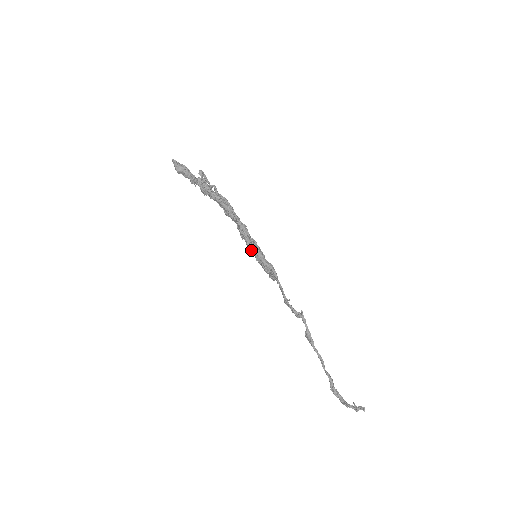
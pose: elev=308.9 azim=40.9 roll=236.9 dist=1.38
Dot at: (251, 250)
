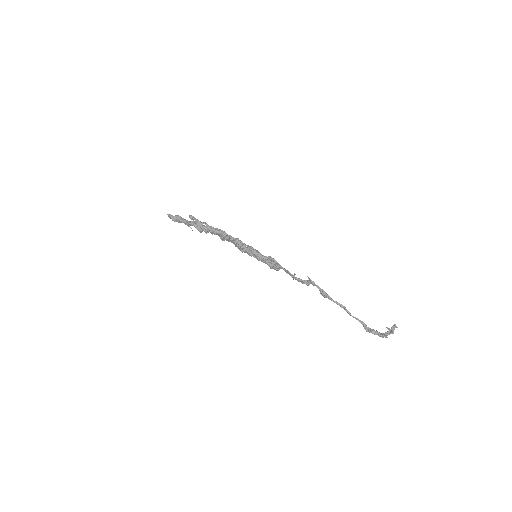
Dot at: (251, 255)
